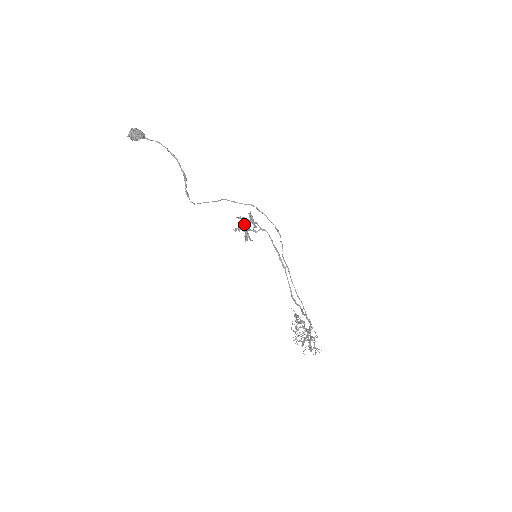
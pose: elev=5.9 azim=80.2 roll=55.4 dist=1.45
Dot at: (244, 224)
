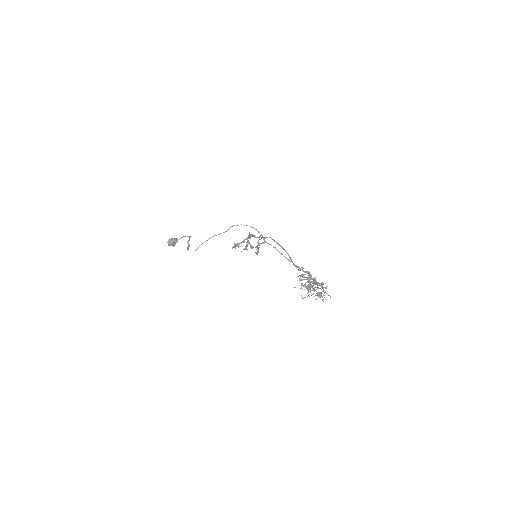
Dot at: (242, 242)
